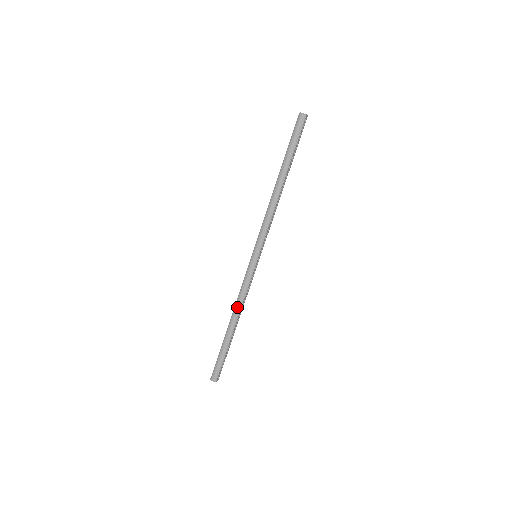
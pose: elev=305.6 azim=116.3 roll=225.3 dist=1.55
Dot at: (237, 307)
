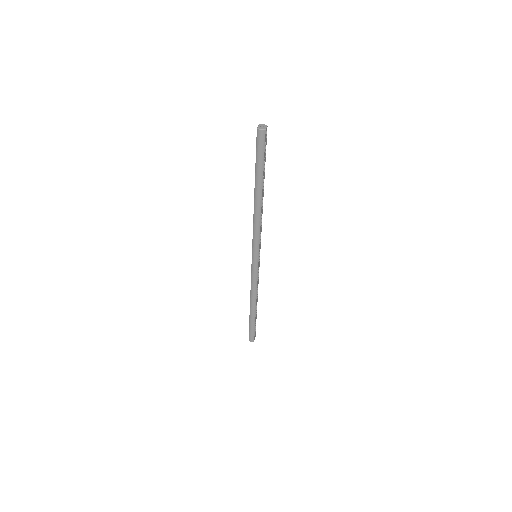
Dot at: (253, 295)
